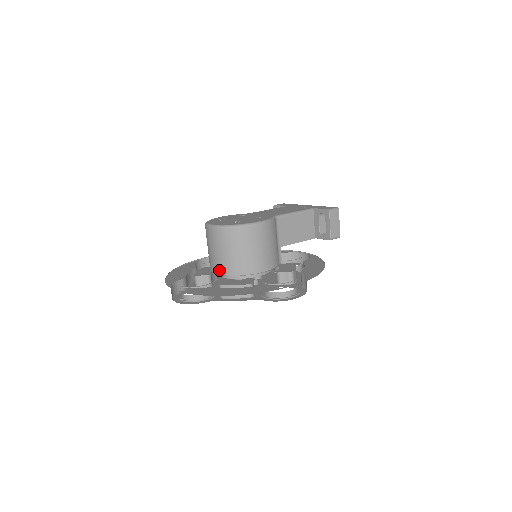
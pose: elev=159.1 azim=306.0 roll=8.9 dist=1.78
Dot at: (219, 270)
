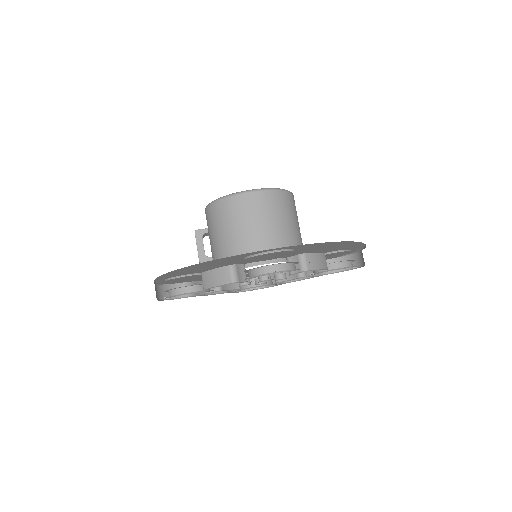
Dot at: (274, 247)
